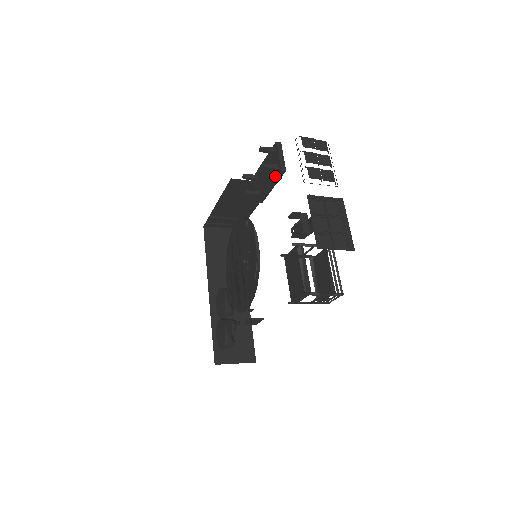
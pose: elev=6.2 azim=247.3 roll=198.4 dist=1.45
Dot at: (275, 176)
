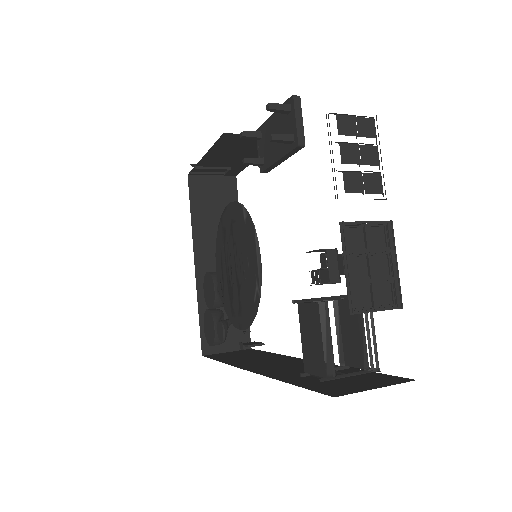
Dot at: (288, 150)
